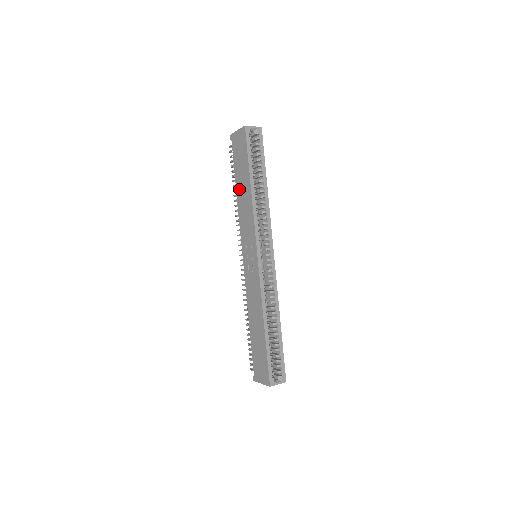
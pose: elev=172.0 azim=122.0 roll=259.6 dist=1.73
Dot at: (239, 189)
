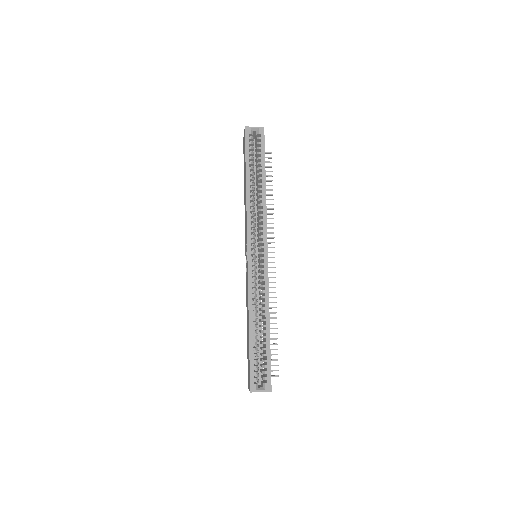
Dot at: (244, 190)
